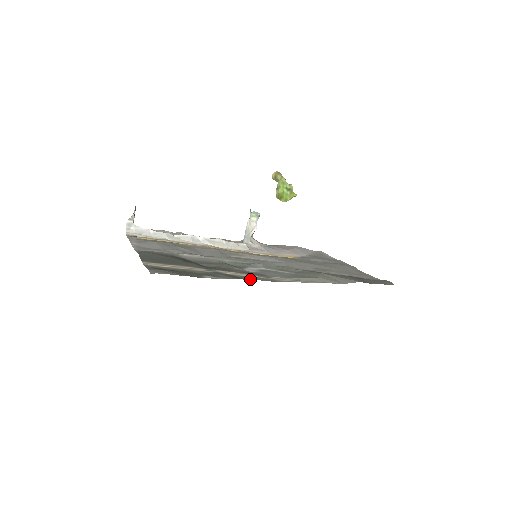
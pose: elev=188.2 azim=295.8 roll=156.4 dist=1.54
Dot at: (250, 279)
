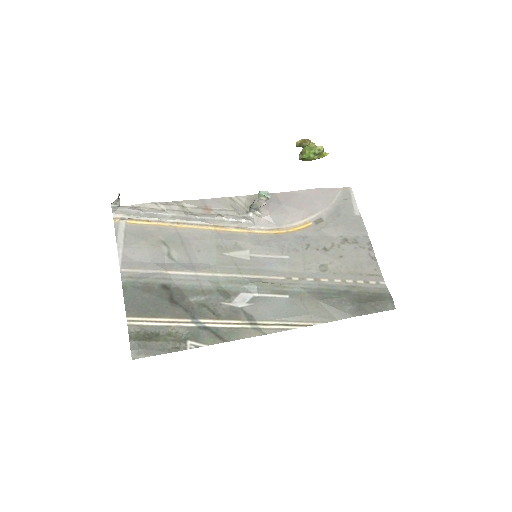
Dot at: (234, 338)
